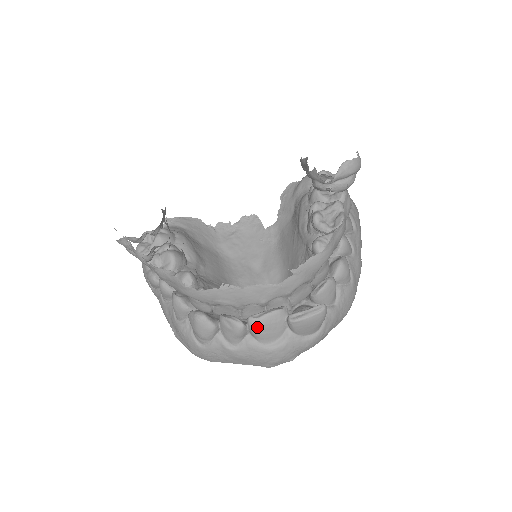
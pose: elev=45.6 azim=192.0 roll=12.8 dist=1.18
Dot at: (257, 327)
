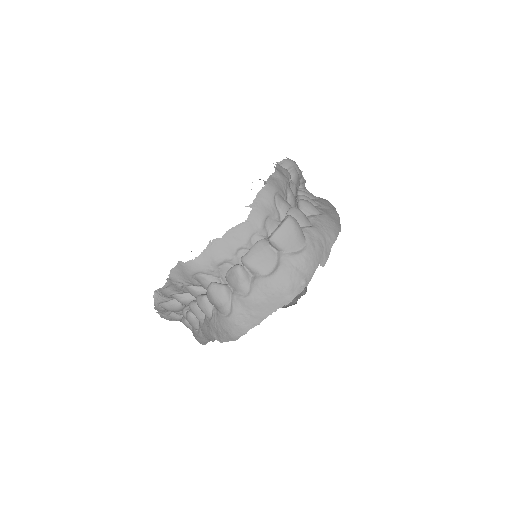
Dot at: (250, 260)
